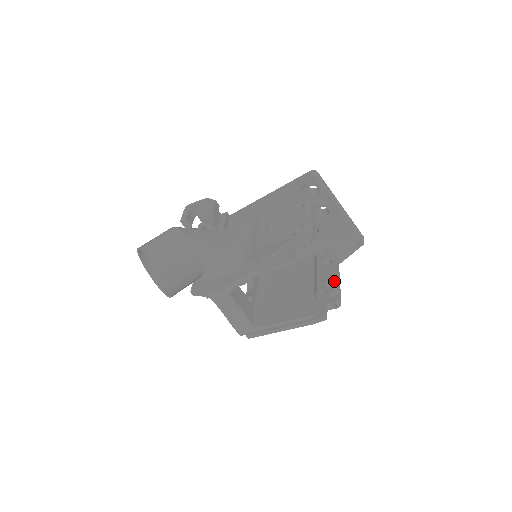
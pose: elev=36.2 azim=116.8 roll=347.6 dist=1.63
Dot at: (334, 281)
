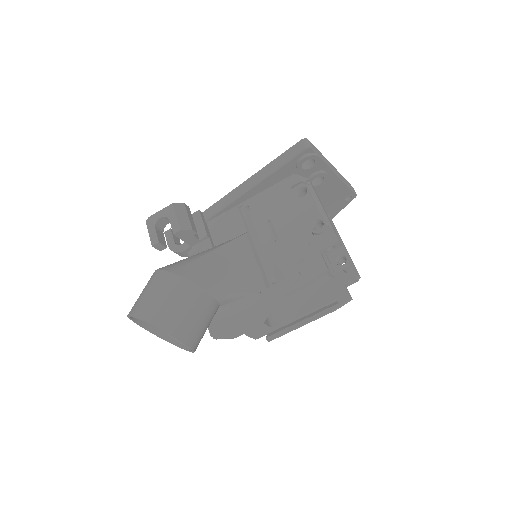
Dot at: (347, 255)
